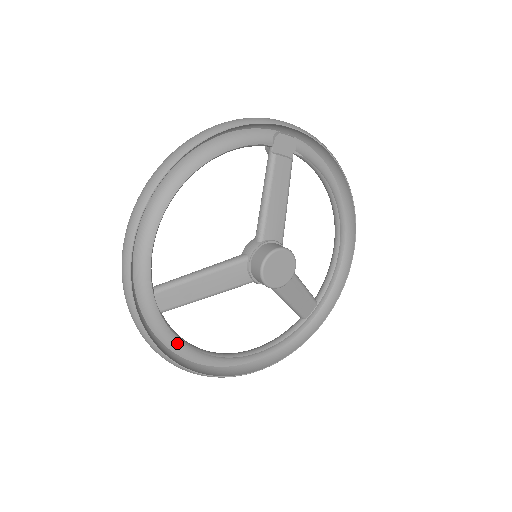
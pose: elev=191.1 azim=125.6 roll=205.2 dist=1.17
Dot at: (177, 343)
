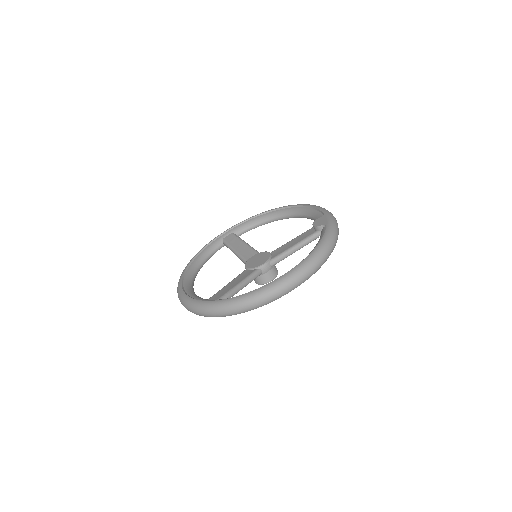
Dot at: occluded
